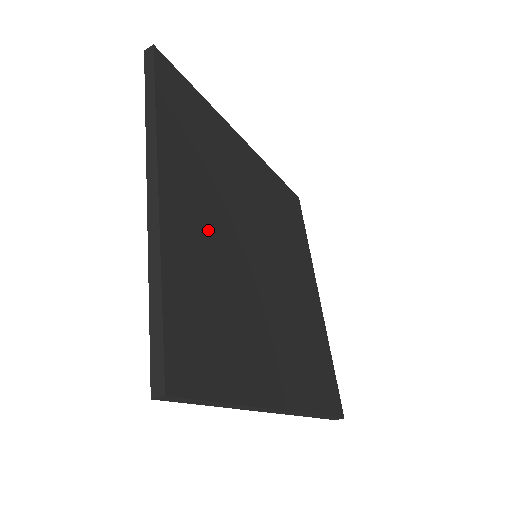
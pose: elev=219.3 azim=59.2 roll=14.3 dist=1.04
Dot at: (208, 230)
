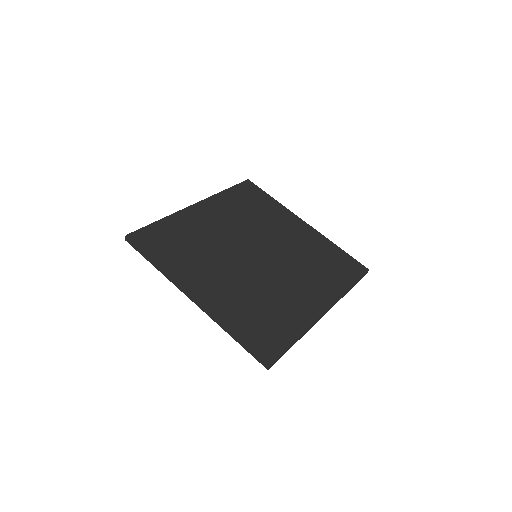
Dot at: (226, 283)
